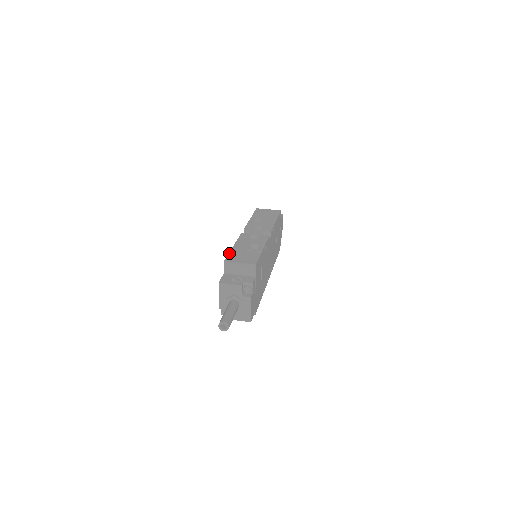
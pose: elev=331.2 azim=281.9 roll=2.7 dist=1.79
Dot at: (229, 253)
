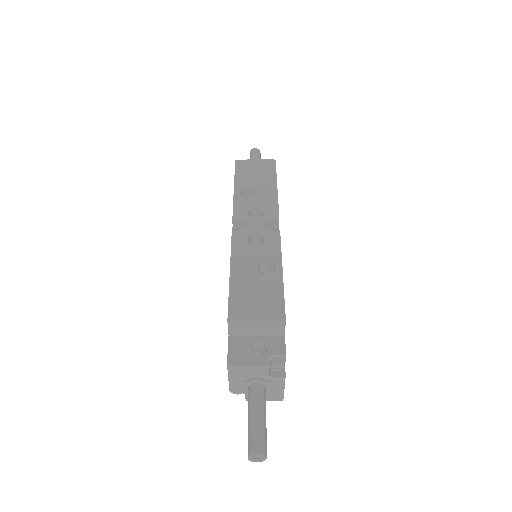
Dot at: (229, 294)
